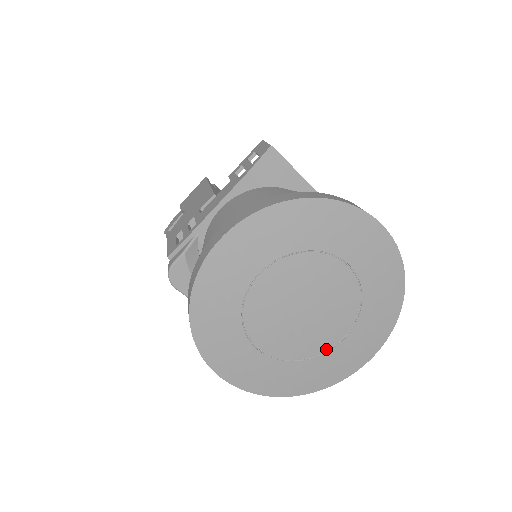
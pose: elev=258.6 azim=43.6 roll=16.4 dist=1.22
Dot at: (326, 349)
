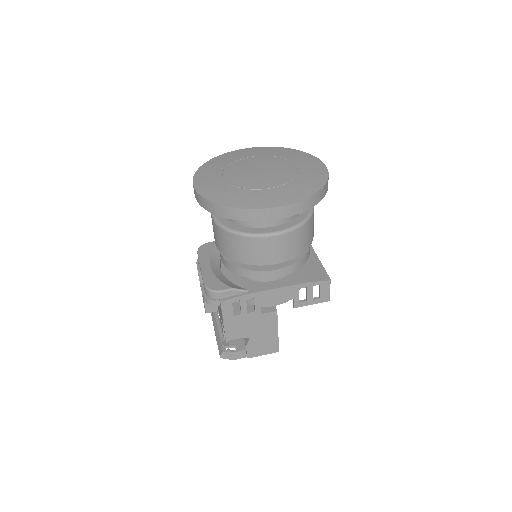
Dot at: (257, 188)
